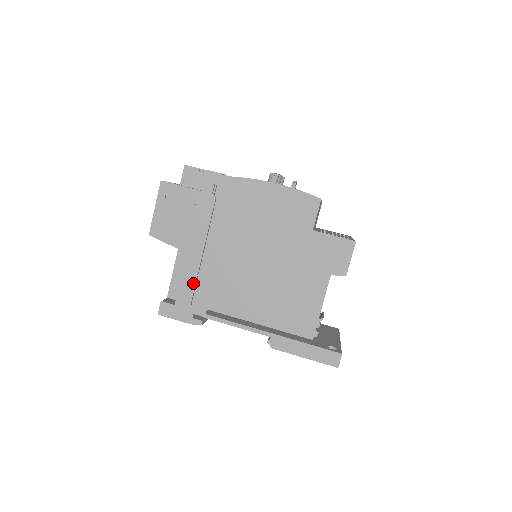
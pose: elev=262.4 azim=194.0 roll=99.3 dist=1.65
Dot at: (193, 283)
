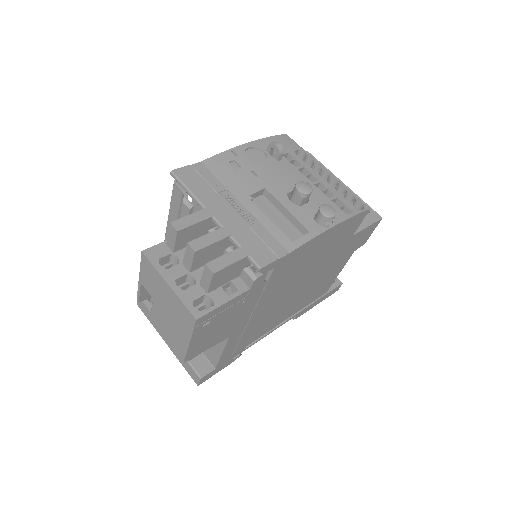
Dot at: (235, 346)
